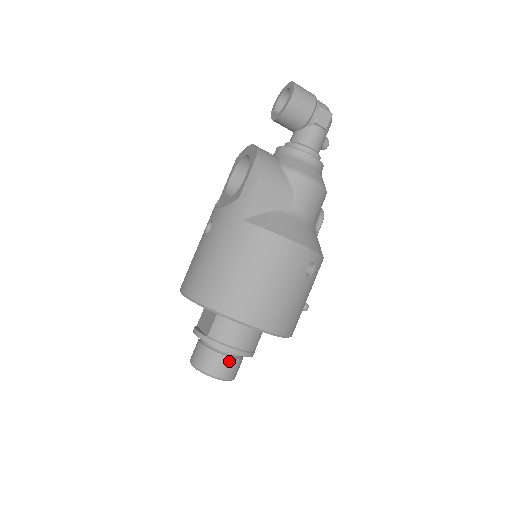
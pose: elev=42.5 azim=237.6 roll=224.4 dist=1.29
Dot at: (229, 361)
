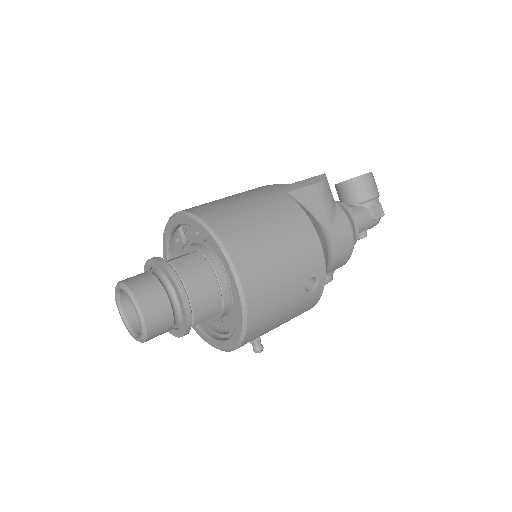
Dot at: (166, 305)
